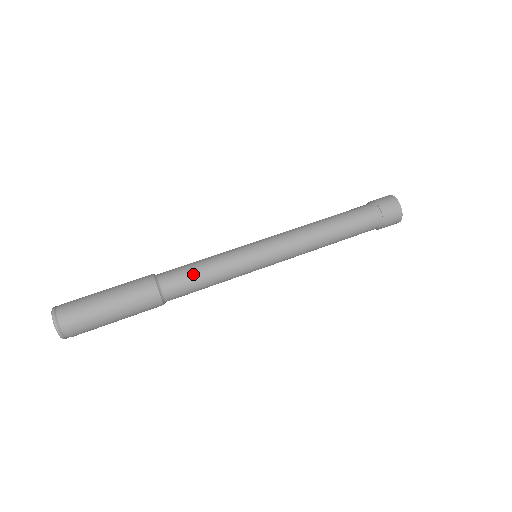
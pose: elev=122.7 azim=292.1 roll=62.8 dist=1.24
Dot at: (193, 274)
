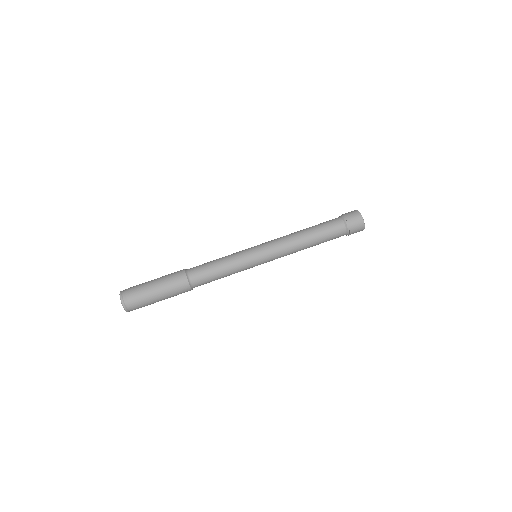
Dot at: (213, 274)
